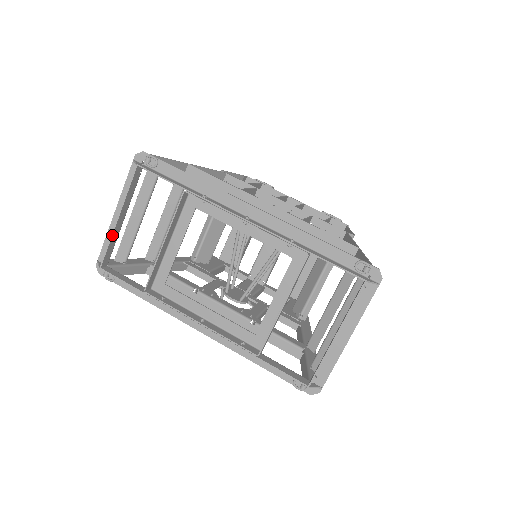
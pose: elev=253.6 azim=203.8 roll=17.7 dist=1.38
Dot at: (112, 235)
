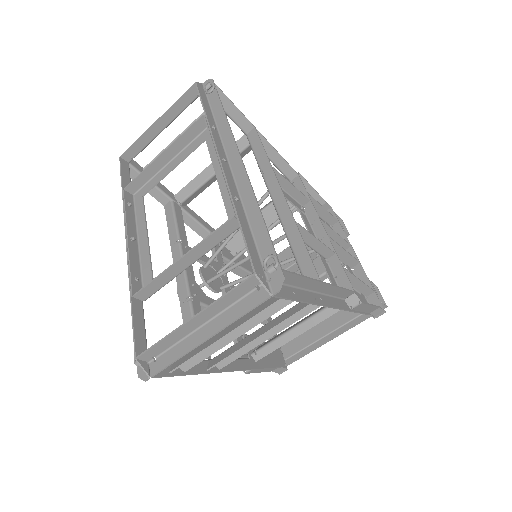
Dot at: (144, 134)
